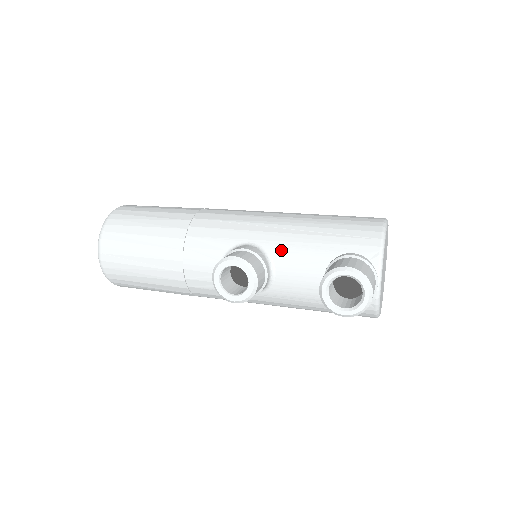
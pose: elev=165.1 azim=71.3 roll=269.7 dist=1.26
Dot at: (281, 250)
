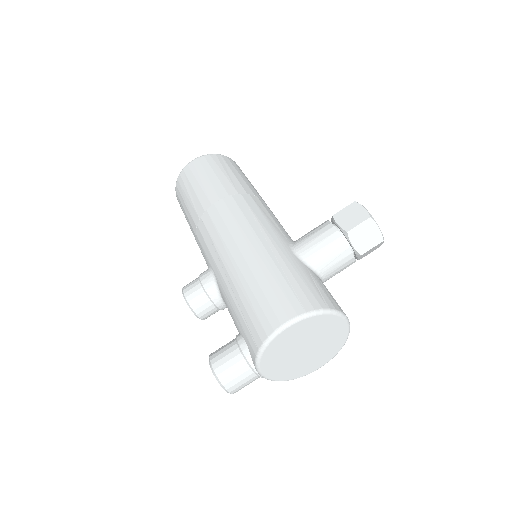
Dot at: (223, 295)
